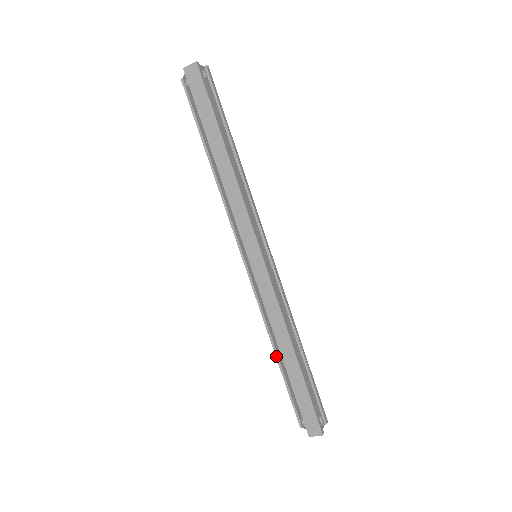
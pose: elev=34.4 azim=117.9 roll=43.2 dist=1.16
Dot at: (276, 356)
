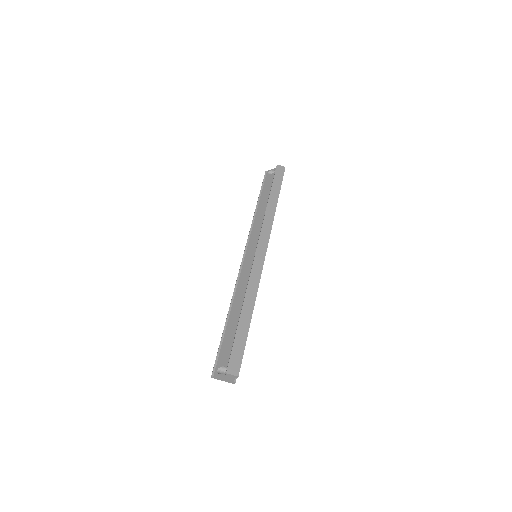
Dot at: (227, 318)
